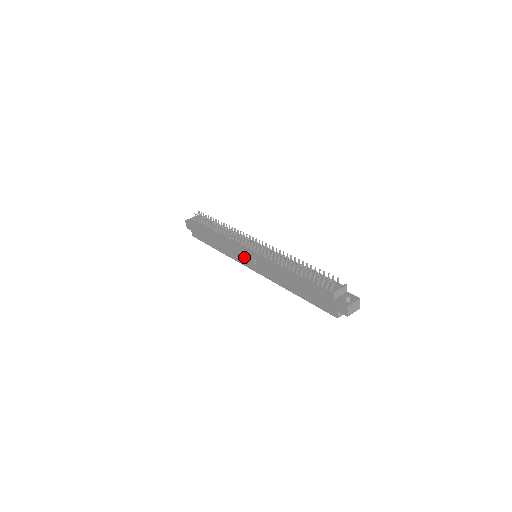
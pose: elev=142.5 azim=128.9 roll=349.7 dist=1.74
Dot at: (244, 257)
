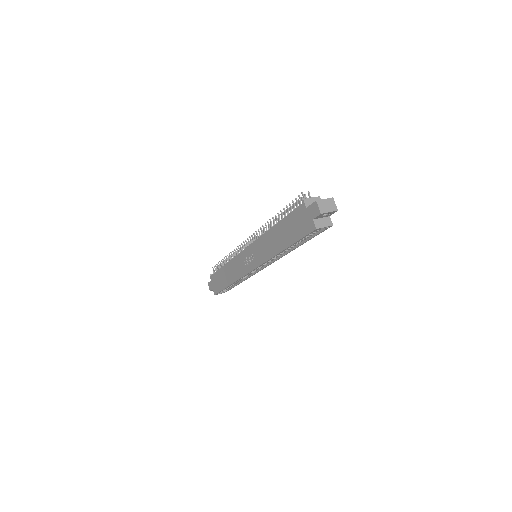
Dot at: (245, 262)
